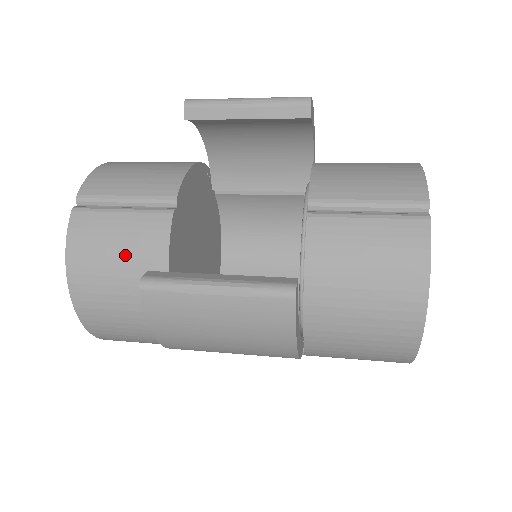
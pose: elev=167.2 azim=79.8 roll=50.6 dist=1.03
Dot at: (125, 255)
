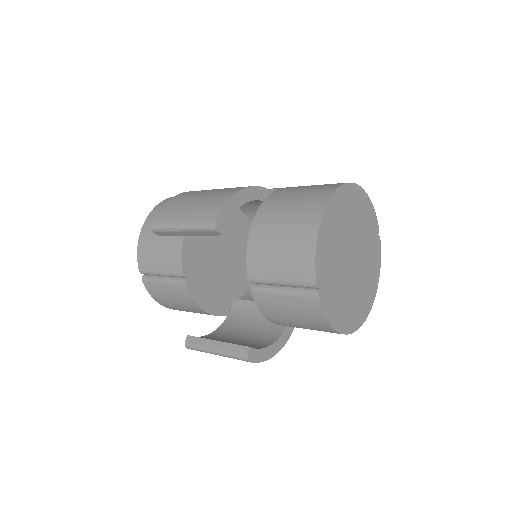
Dot at: (179, 303)
